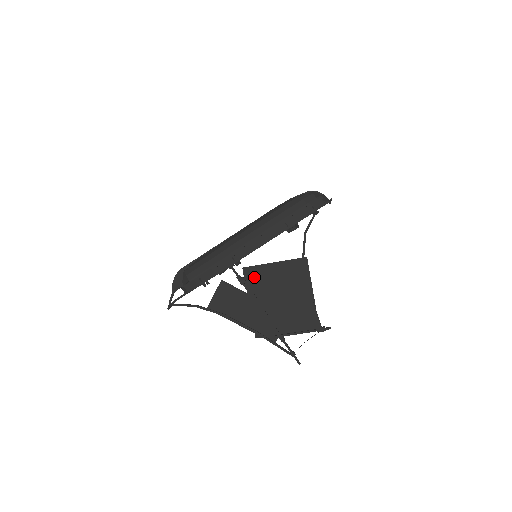
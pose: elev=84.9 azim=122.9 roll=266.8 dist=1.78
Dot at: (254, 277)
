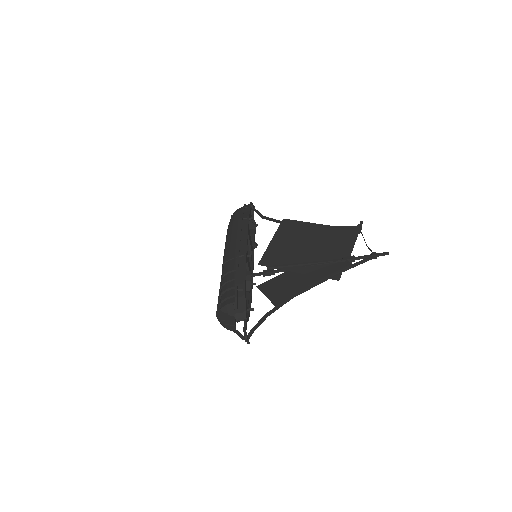
Dot at: (273, 259)
